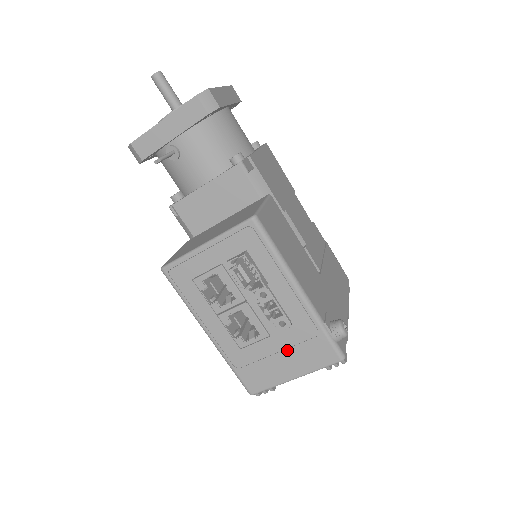
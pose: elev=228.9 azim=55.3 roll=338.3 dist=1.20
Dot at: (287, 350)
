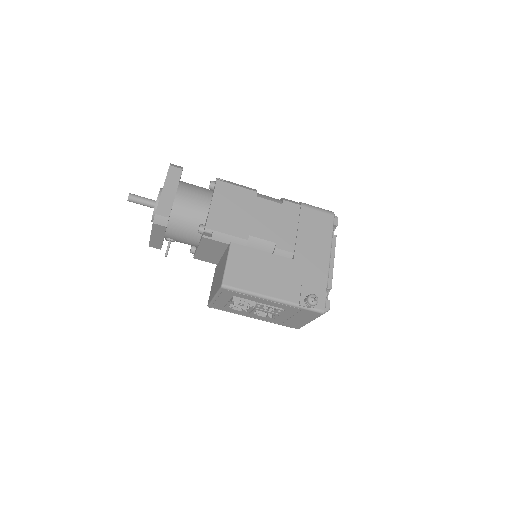
Dot at: (294, 316)
